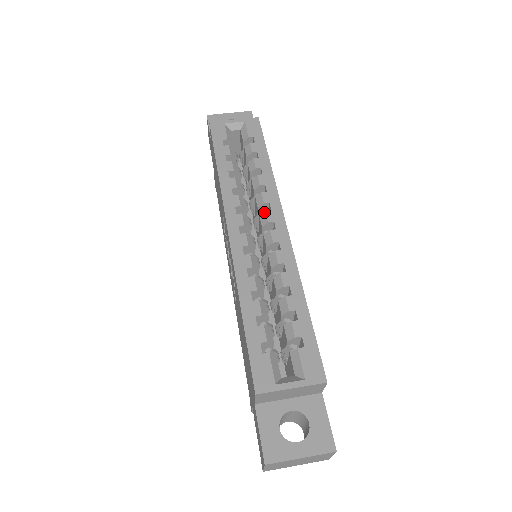
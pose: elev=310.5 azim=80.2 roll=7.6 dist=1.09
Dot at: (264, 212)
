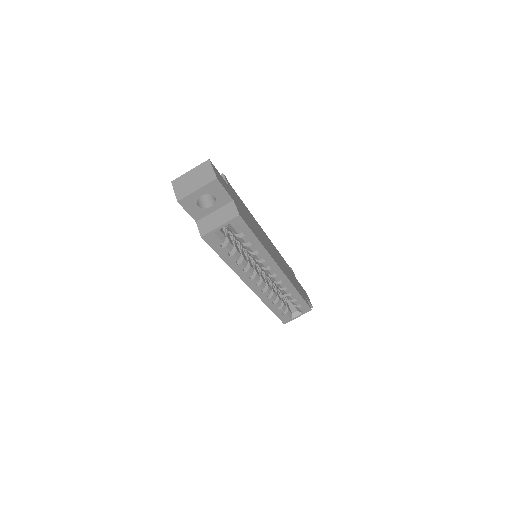
Dot at: (267, 271)
